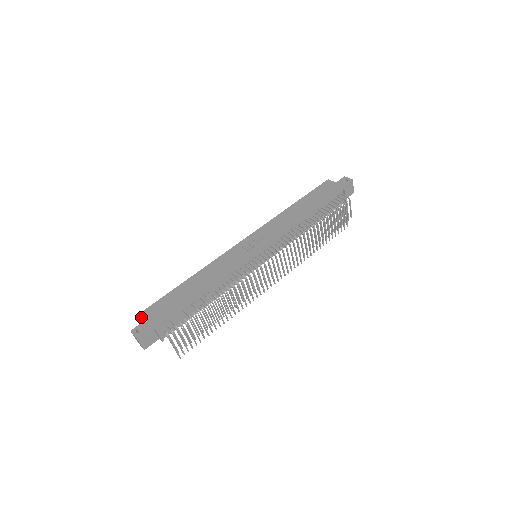
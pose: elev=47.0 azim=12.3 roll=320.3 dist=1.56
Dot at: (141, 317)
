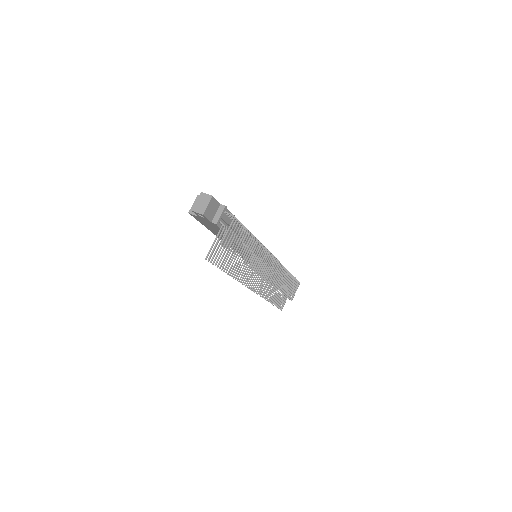
Dot at: occluded
